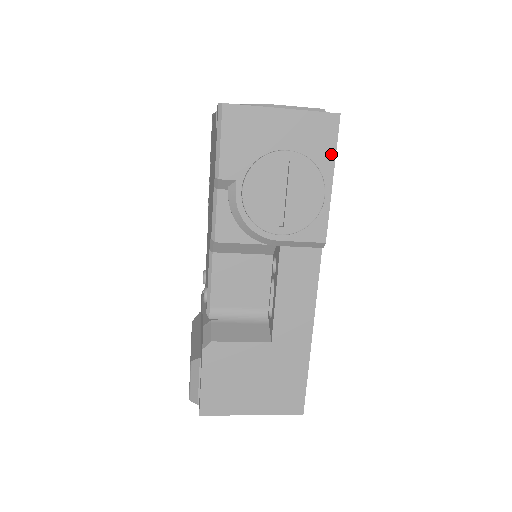
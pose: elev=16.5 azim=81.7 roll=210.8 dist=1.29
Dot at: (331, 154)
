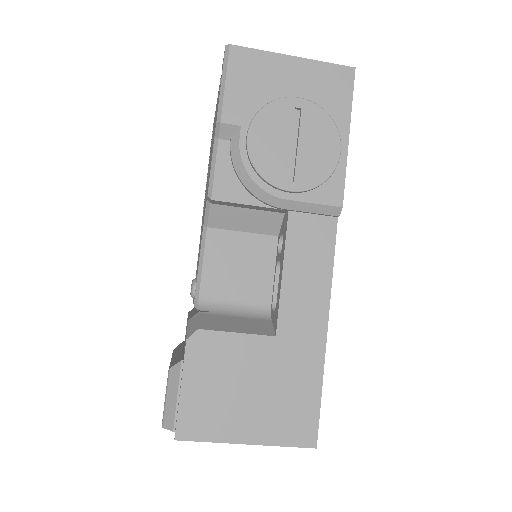
Dot at: (346, 108)
